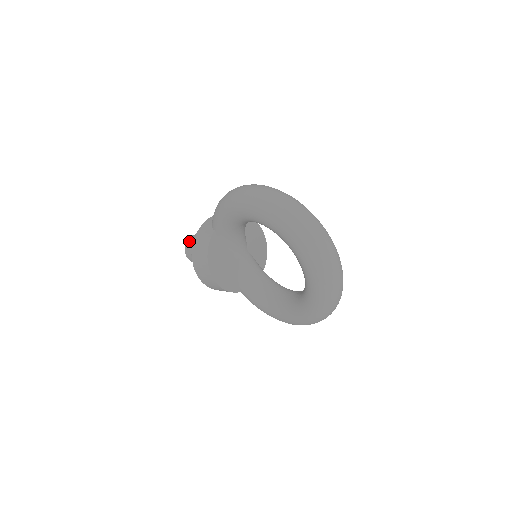
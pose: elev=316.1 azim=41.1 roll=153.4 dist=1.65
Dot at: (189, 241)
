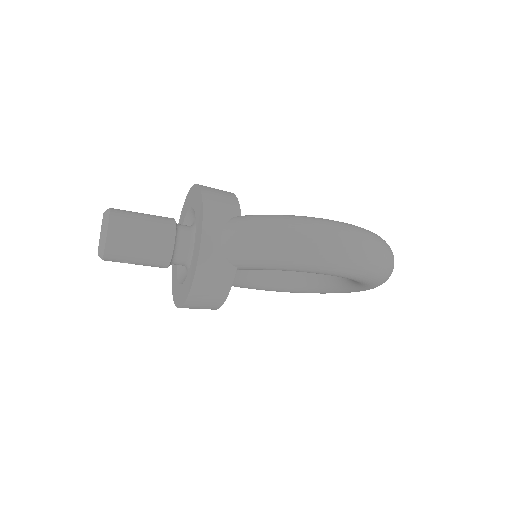
Dot at: (115, 244)
